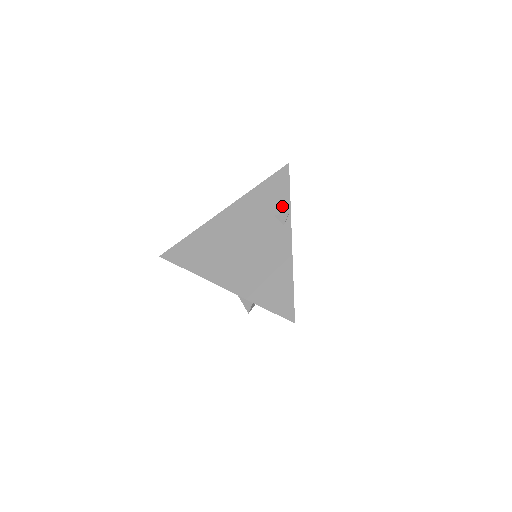
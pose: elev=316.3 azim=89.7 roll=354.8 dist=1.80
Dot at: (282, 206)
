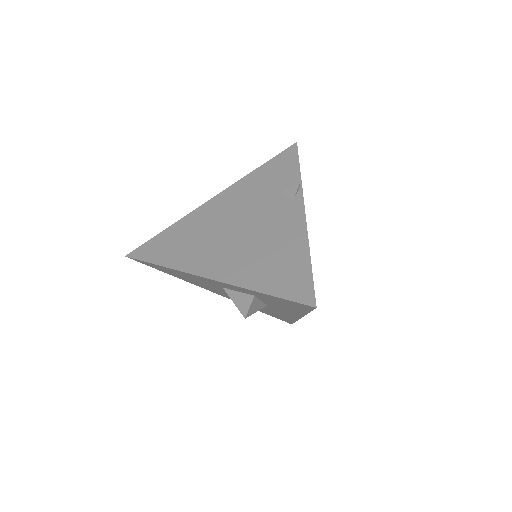
Dot at: (290, 181)
